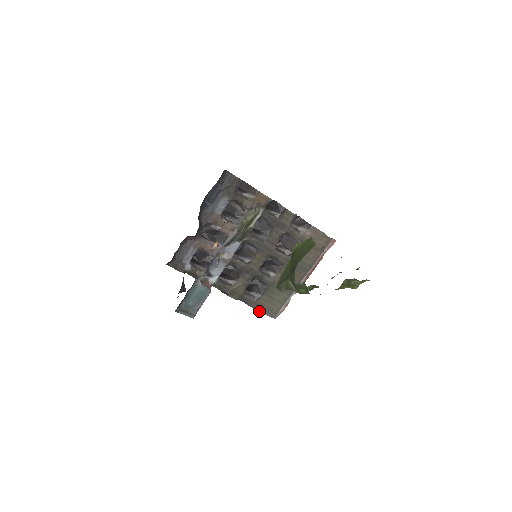
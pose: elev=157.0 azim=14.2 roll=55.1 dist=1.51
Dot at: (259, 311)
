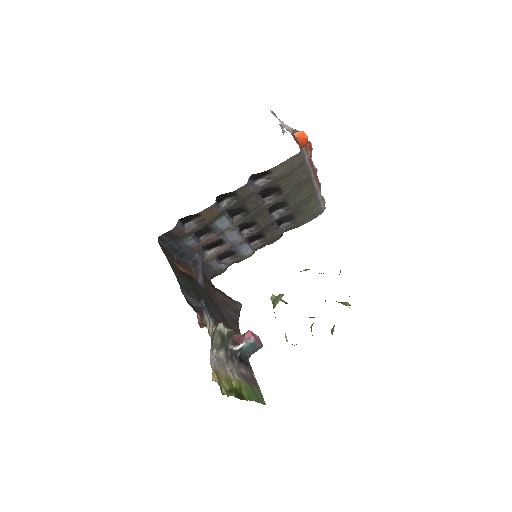
Dot at: occluded
